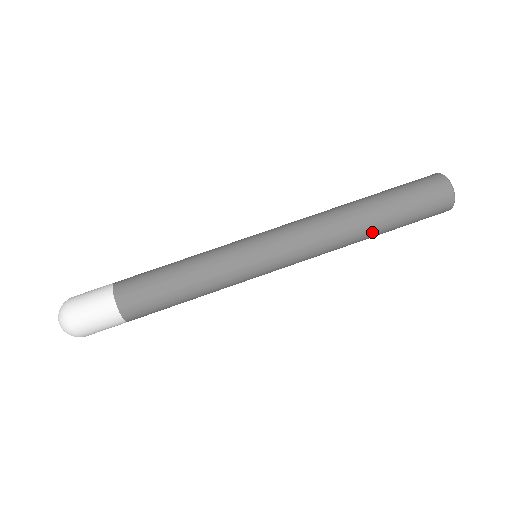
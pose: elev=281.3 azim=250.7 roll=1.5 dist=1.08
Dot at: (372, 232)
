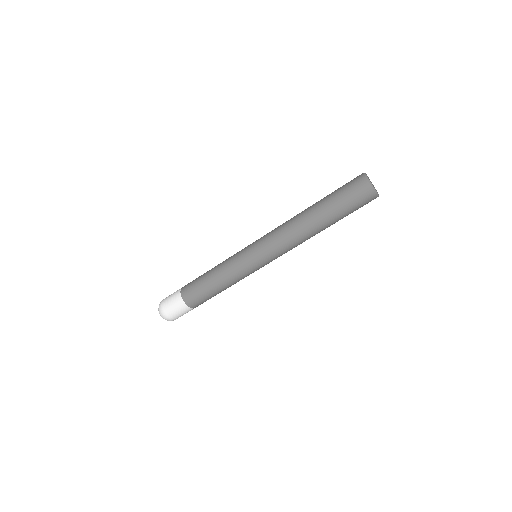
Dot at: (324, 228)
